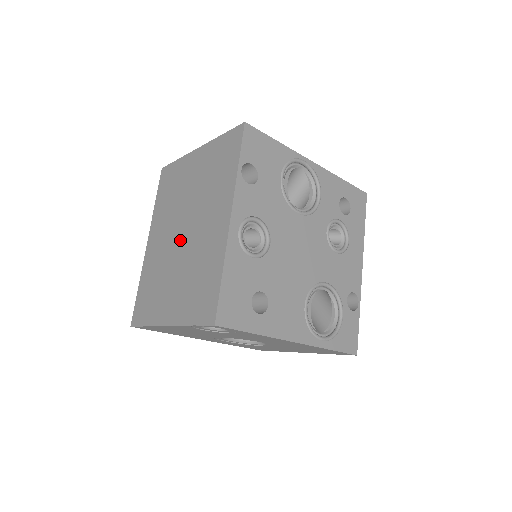
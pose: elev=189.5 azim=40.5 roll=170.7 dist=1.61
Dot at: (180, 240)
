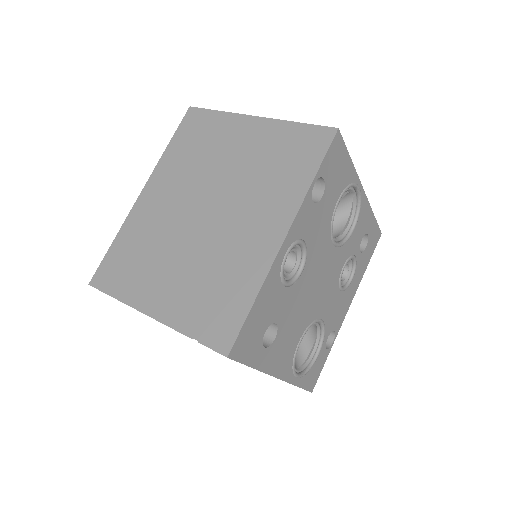
Dot at: (198, 219)
